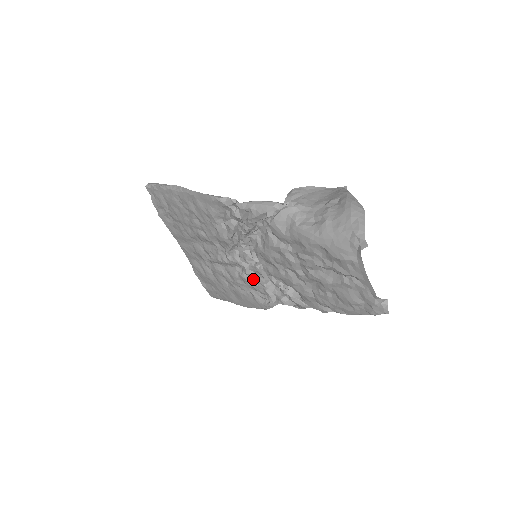
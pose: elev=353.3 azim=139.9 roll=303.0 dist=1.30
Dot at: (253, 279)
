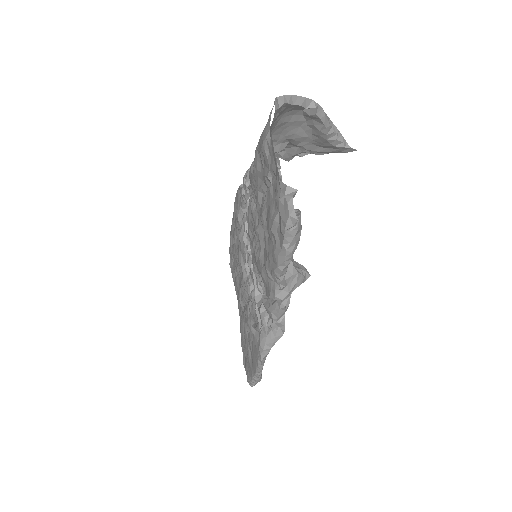
Dot at: (252, 298)
